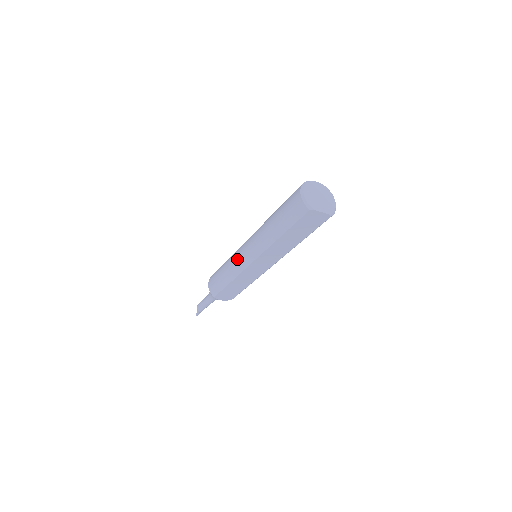
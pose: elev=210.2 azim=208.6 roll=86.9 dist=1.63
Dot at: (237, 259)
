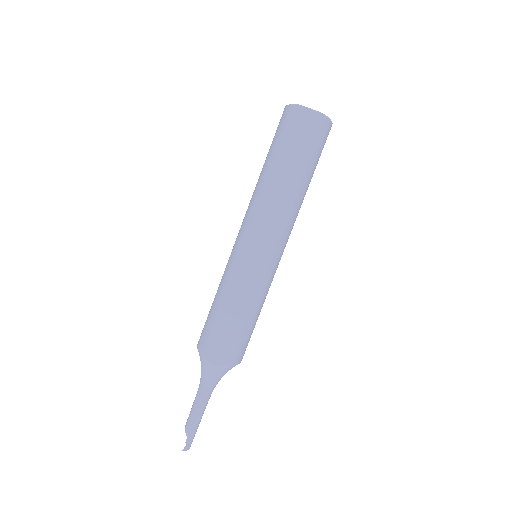
Dot at: occluded
